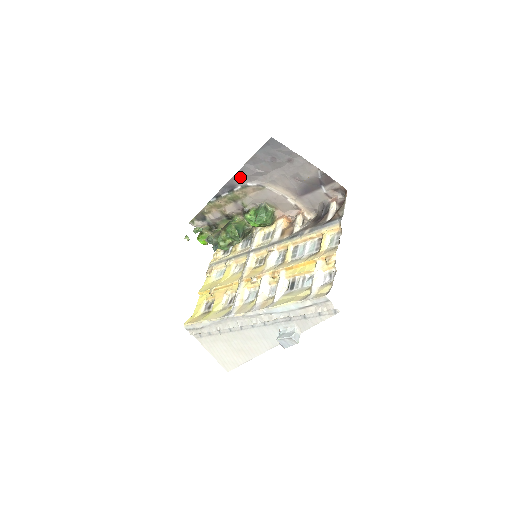
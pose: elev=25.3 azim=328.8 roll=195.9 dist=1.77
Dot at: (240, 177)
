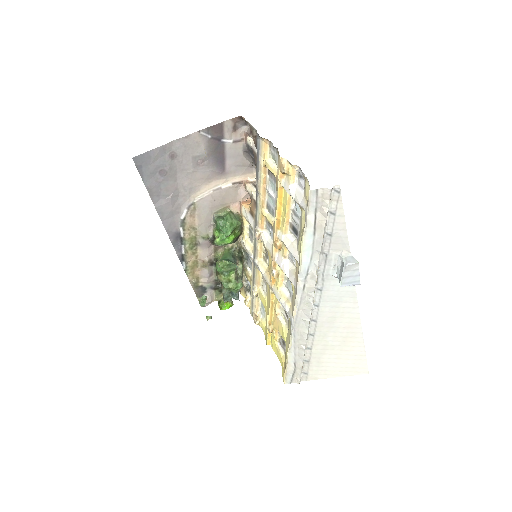
Dot at: (169, 221)
